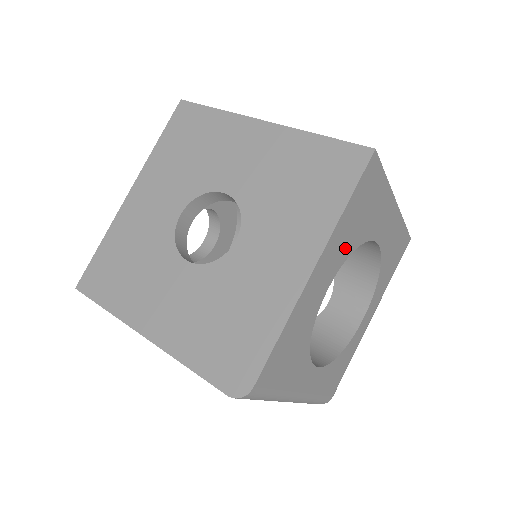
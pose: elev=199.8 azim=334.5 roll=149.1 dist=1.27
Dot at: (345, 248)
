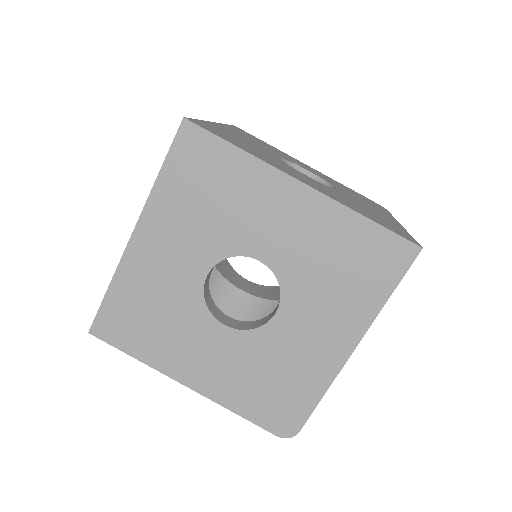
Dot at: occluded
